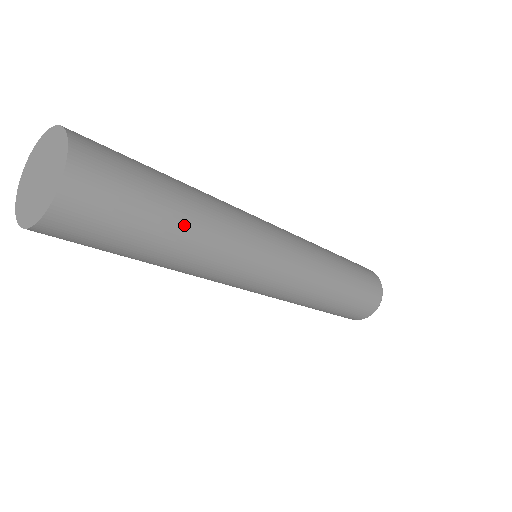
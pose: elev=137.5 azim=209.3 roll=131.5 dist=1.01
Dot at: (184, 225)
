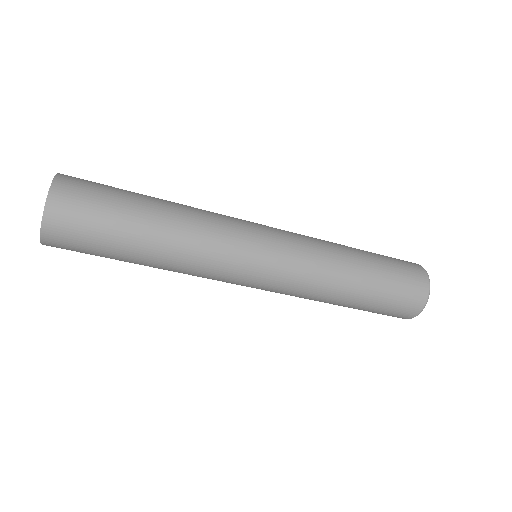
Dot at: (146, 250)
